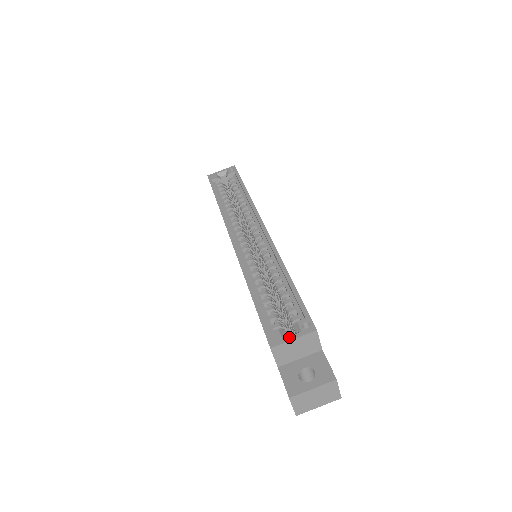
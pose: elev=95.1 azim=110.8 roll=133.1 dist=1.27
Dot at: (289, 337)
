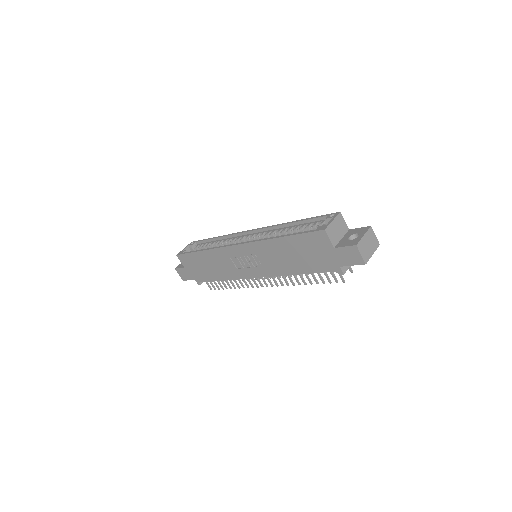
Dot at: (329, 222)
